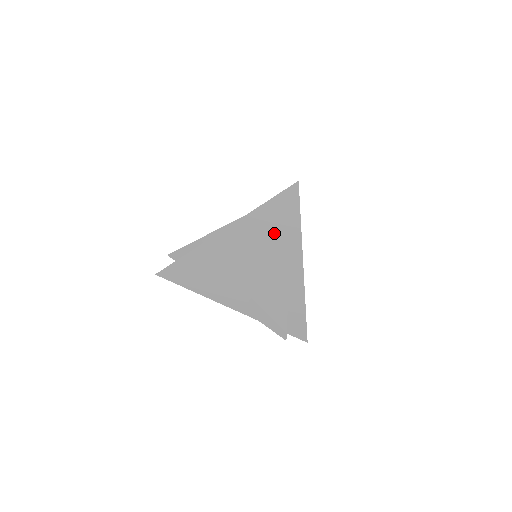
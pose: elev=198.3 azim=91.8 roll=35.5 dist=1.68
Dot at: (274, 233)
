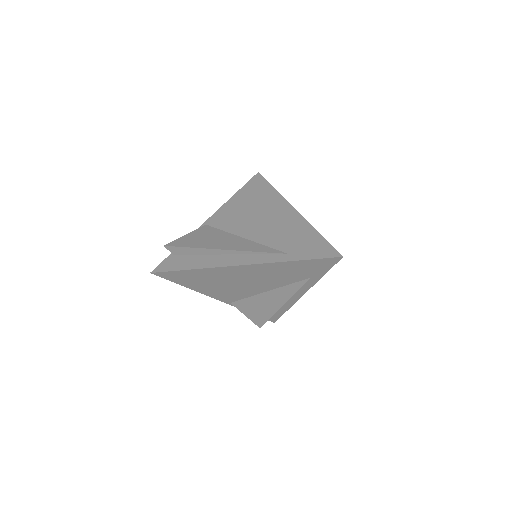
Dot at: (293, 276)
